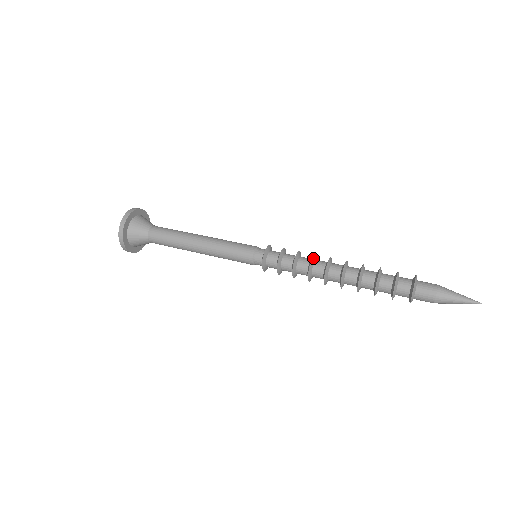
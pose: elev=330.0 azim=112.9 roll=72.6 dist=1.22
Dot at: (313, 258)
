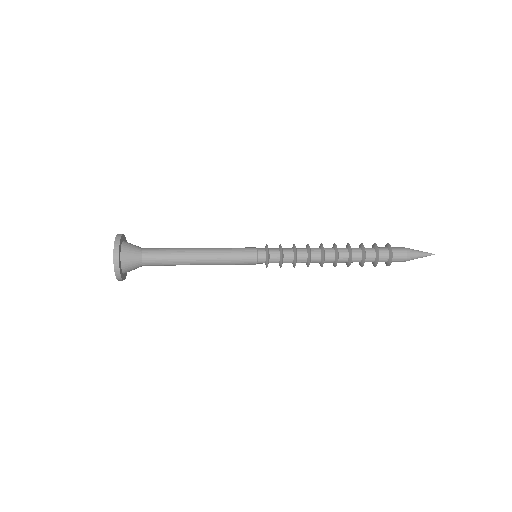
Dot at: (310, 249)
